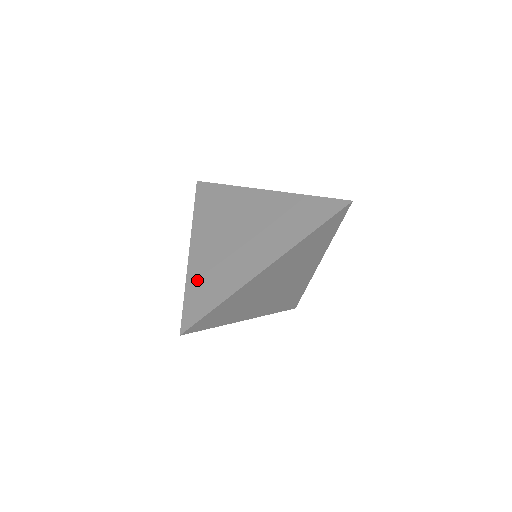
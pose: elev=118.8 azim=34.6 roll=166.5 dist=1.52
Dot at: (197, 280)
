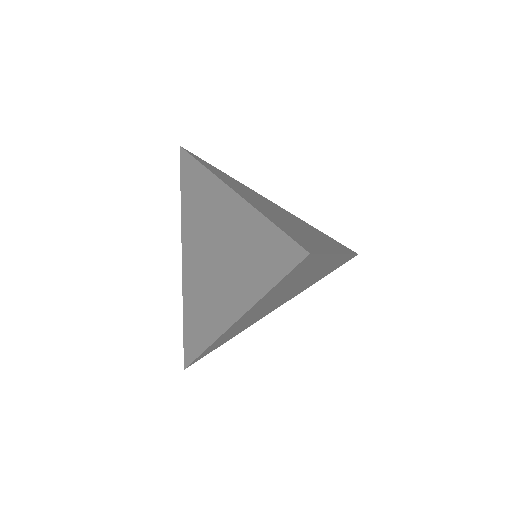
Dot at: (189, 308)
